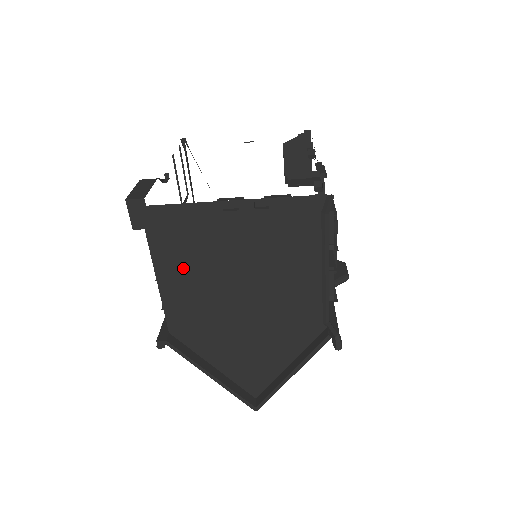
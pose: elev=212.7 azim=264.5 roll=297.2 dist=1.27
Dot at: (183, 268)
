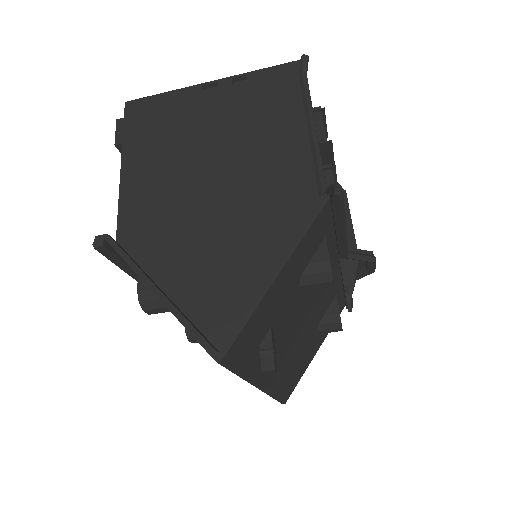
Dot at: (152, 153)
